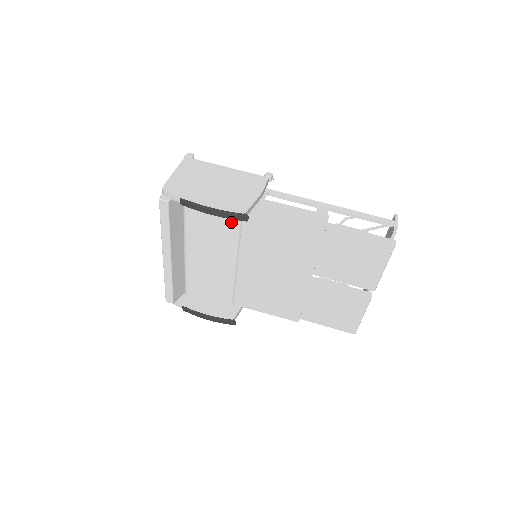
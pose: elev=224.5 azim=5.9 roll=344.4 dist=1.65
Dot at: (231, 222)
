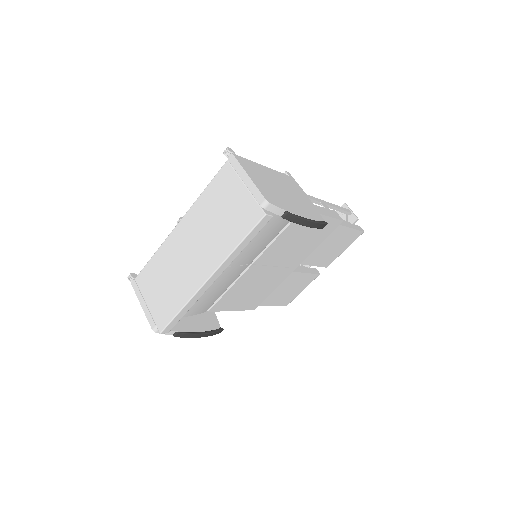
Dot at: (280, 228)
